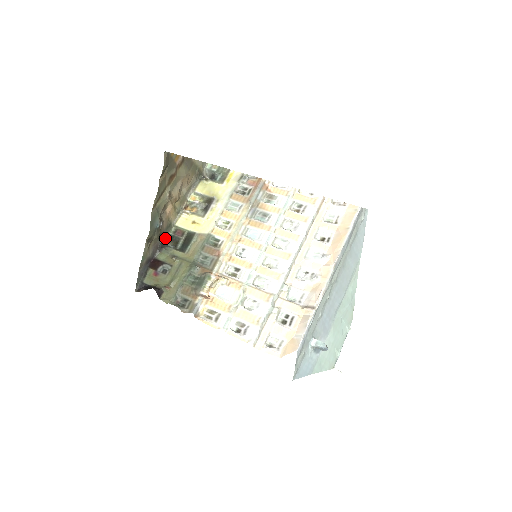
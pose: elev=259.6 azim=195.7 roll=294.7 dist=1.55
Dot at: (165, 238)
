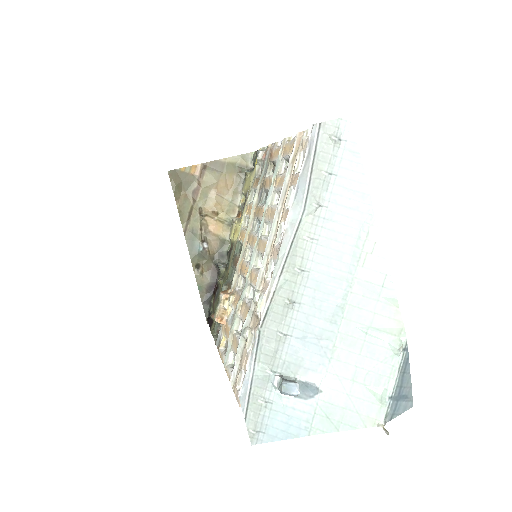
Dot at: (225, 257)
